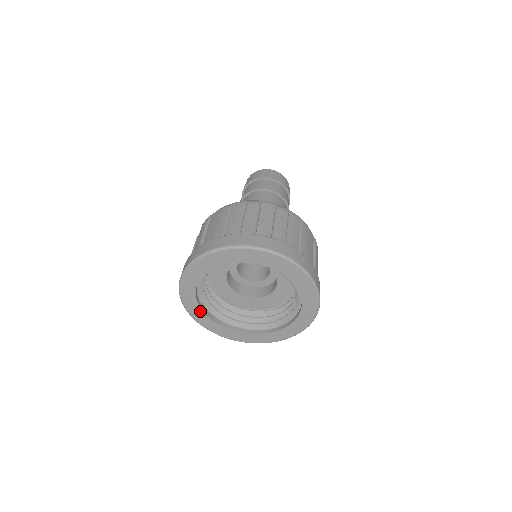
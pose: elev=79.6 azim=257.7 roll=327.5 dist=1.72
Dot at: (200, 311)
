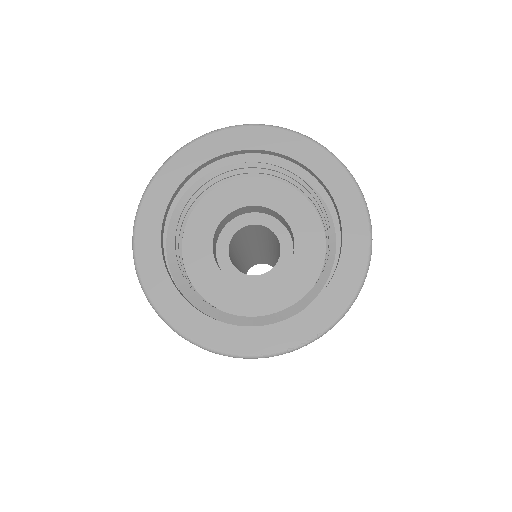
Dot at: (163, 274)
